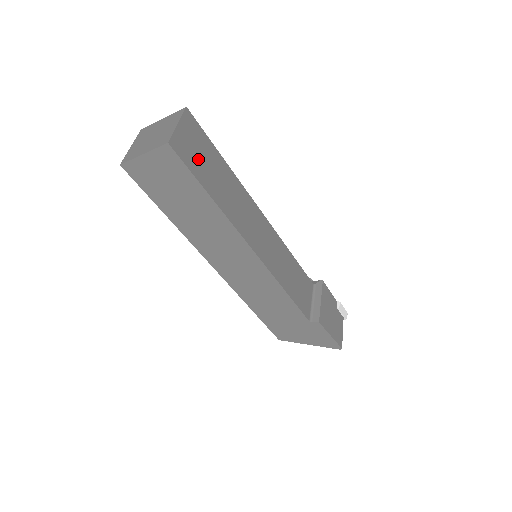
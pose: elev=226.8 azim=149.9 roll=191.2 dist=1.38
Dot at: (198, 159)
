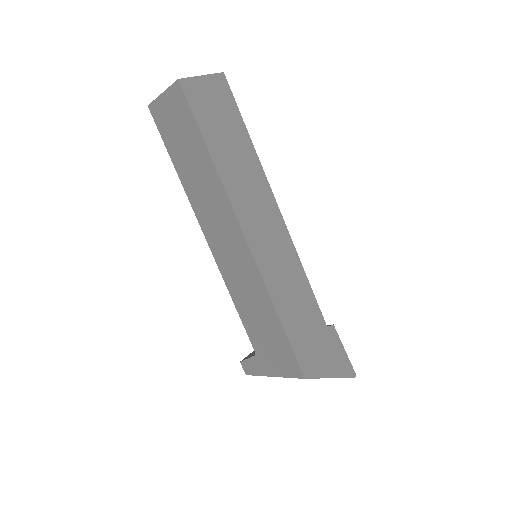
Dot at: occluded
